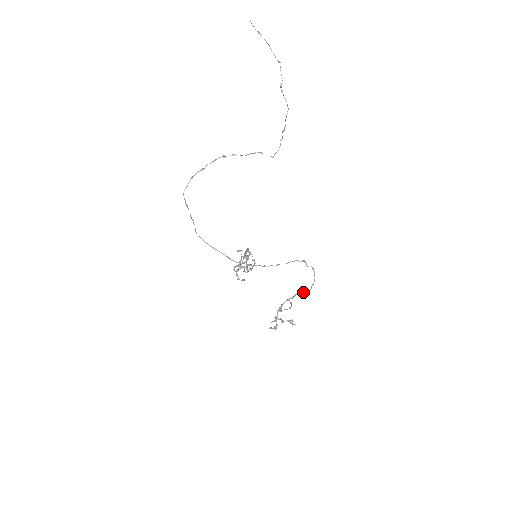
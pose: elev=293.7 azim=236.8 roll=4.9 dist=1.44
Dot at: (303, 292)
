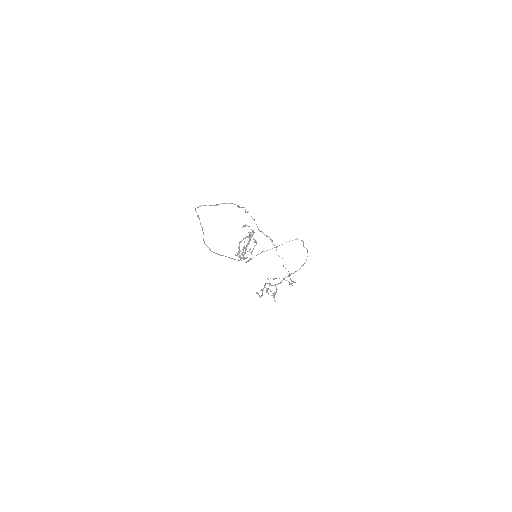
Dot at: occluded
